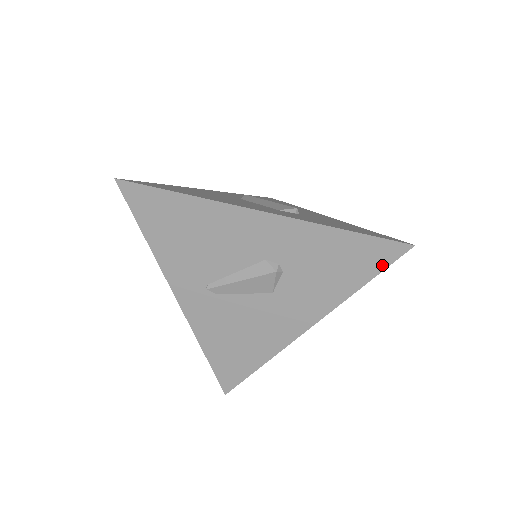
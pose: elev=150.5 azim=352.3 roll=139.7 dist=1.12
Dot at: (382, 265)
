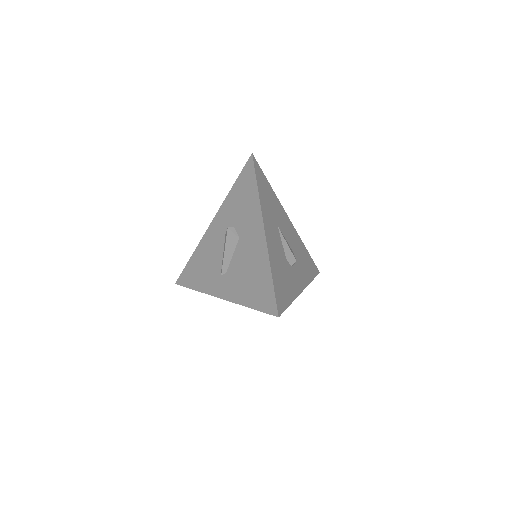
Dot at: (253, 172)
